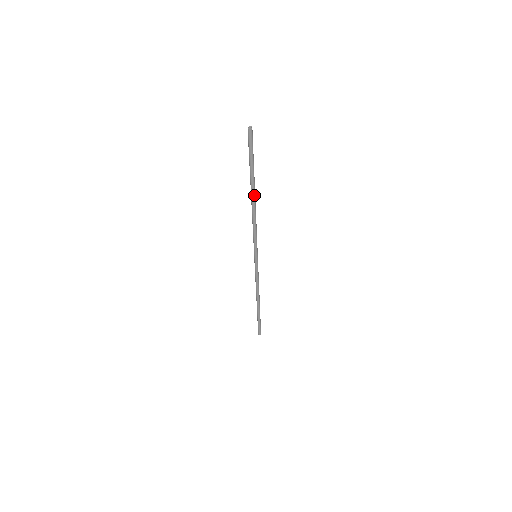
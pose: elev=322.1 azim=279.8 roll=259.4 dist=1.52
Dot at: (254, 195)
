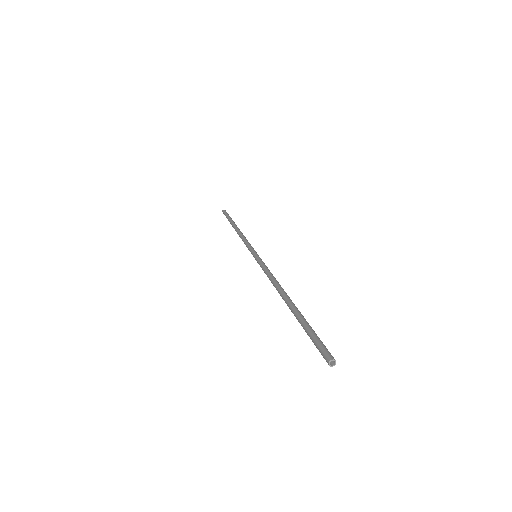
Dot at: (290, 301)
